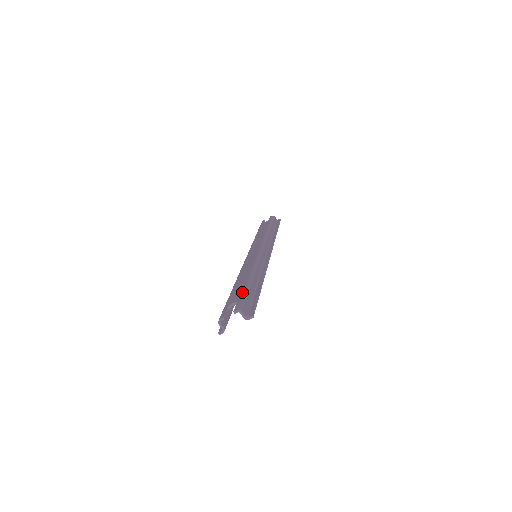
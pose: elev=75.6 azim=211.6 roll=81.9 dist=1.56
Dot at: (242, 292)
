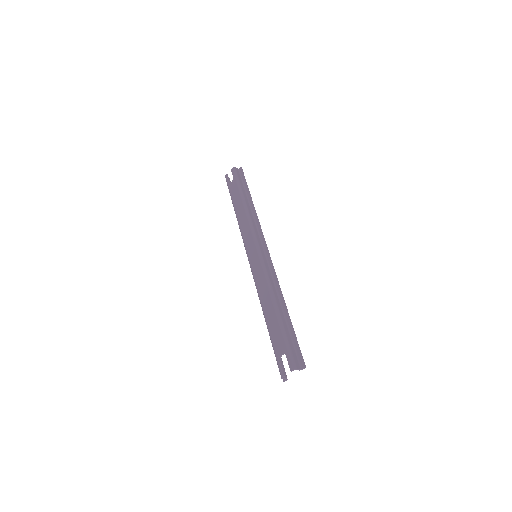
Dot at: (282, 339)
